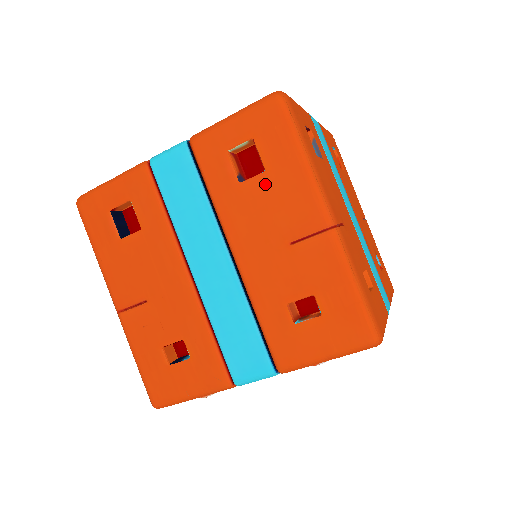
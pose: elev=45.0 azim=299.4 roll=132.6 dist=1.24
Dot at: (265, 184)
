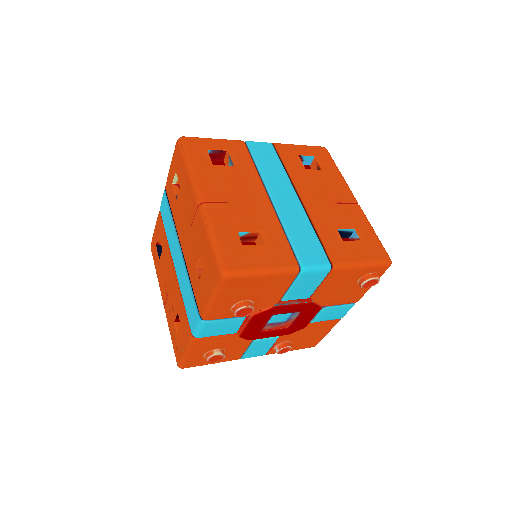
Dot at: (181, 194)
